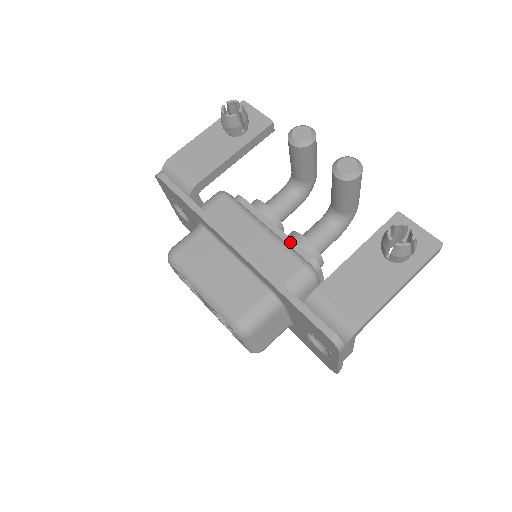
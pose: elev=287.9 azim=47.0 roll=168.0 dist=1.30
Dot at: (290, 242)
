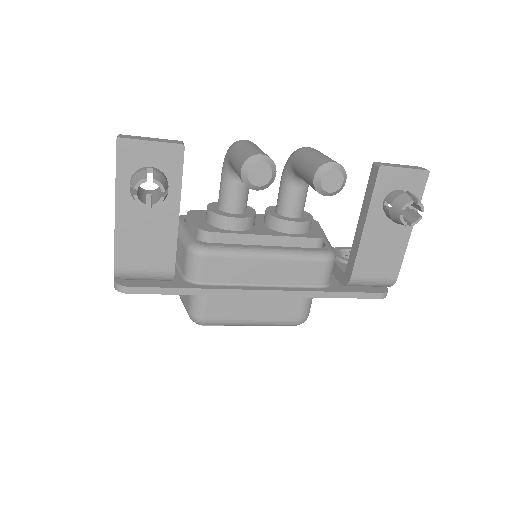
Dot at: (290, 240)
